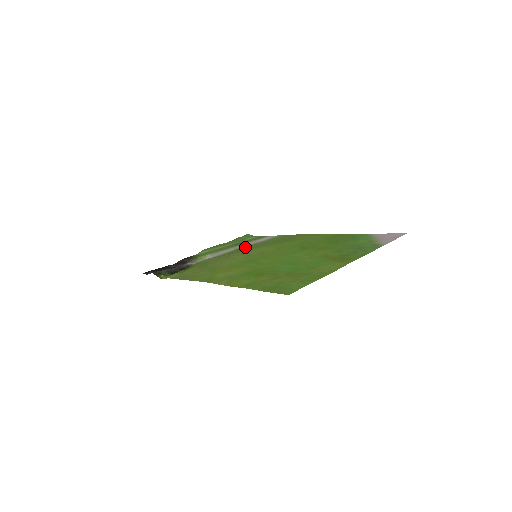
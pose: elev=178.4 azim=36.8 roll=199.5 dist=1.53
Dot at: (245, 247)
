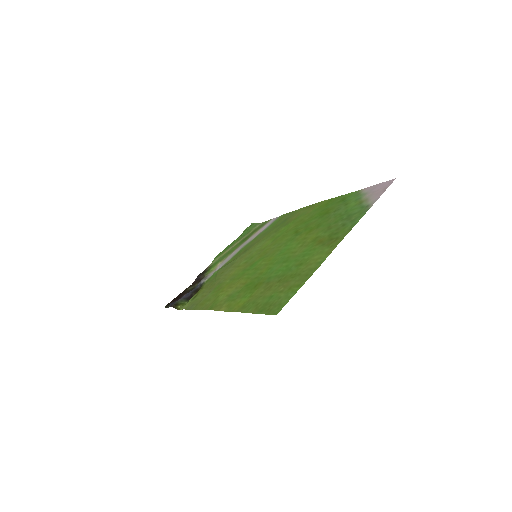
Dot at: (248, 244)
